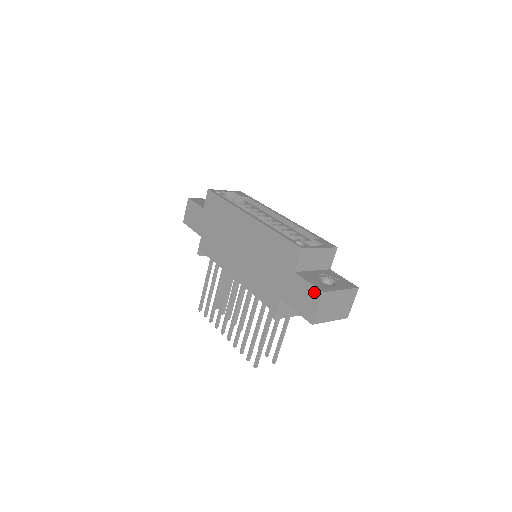
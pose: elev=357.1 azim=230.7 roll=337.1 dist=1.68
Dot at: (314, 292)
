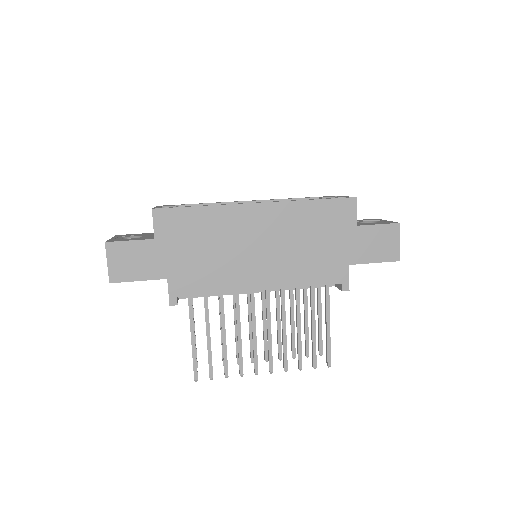
Dot at: (390, 230)
